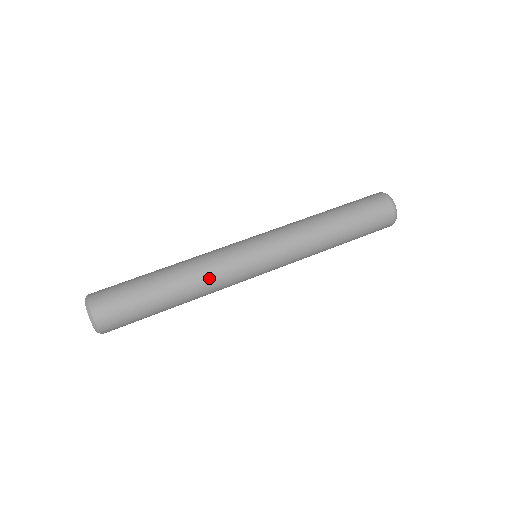
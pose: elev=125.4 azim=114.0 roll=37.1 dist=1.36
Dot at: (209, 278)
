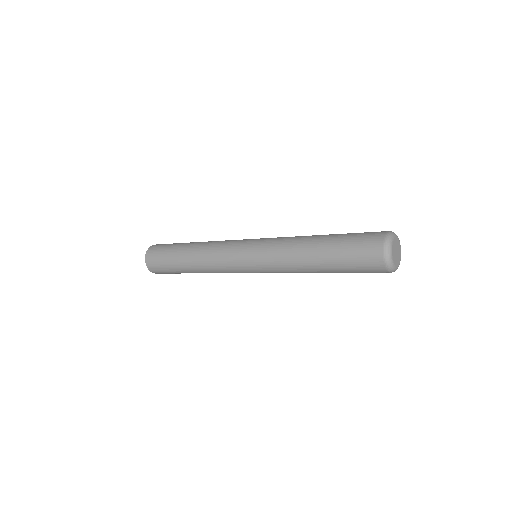
Dot at: (208, 254)
